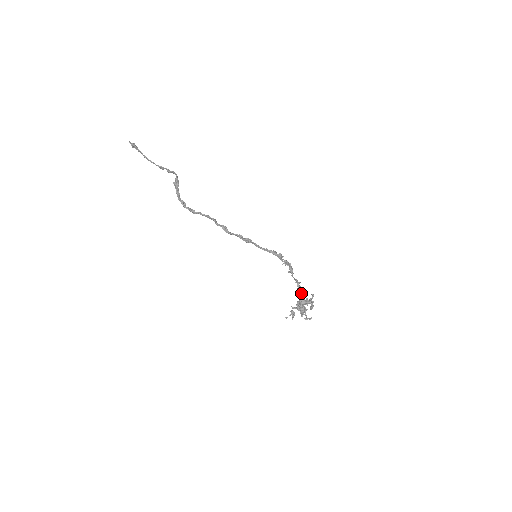
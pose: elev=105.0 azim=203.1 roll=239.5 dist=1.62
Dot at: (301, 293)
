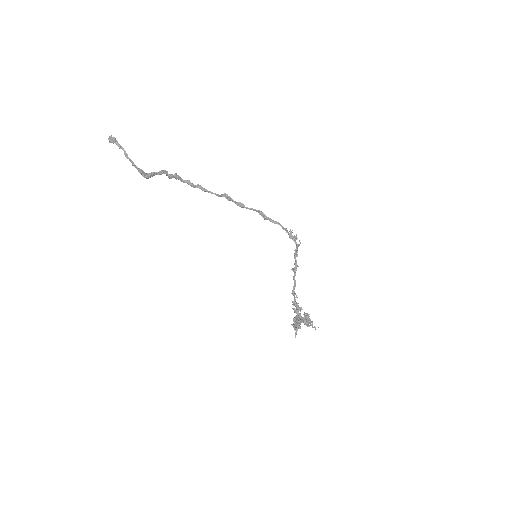
Dot at: (298, 306)
